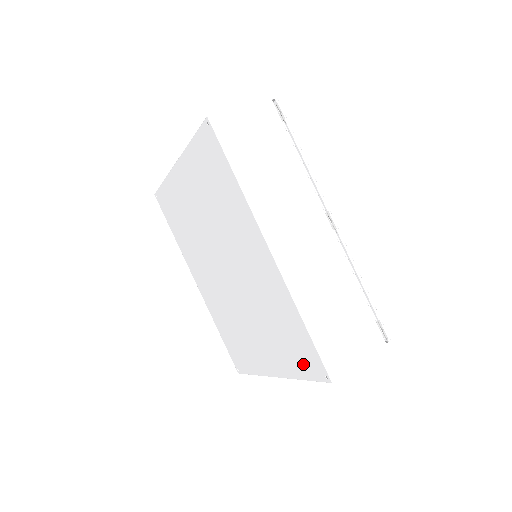
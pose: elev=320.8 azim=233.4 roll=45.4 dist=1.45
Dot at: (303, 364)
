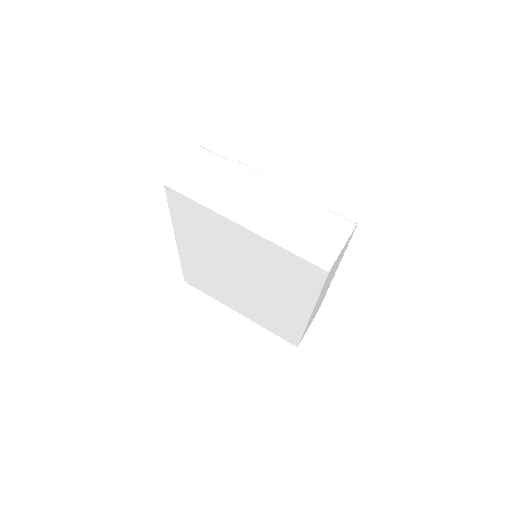
Dot at: (279, 332)
